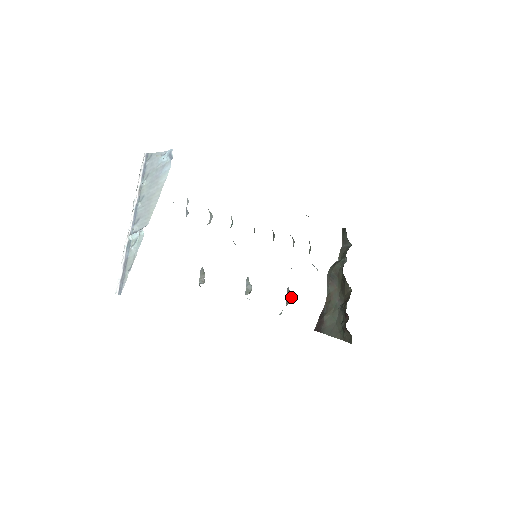
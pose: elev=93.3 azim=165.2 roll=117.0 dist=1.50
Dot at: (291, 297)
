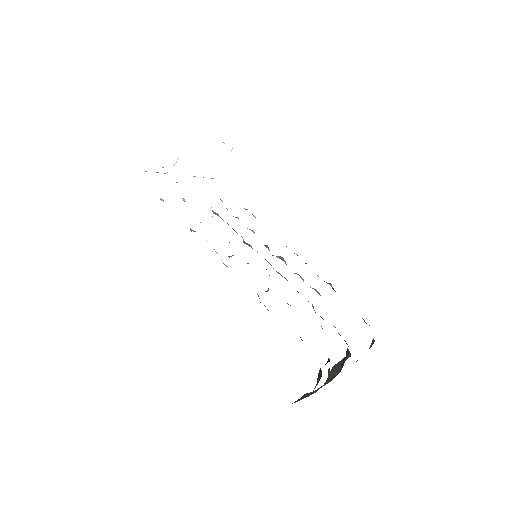
Dot at: occluded
